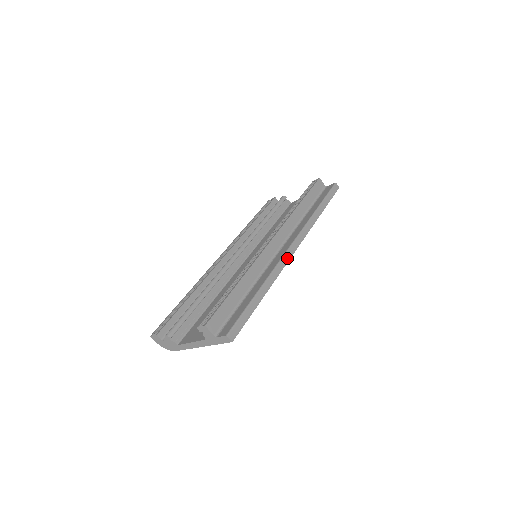
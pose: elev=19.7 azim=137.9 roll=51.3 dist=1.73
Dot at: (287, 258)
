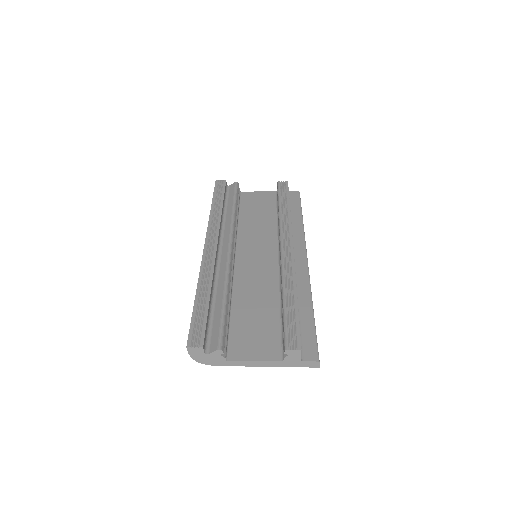
Dot at: occluded
